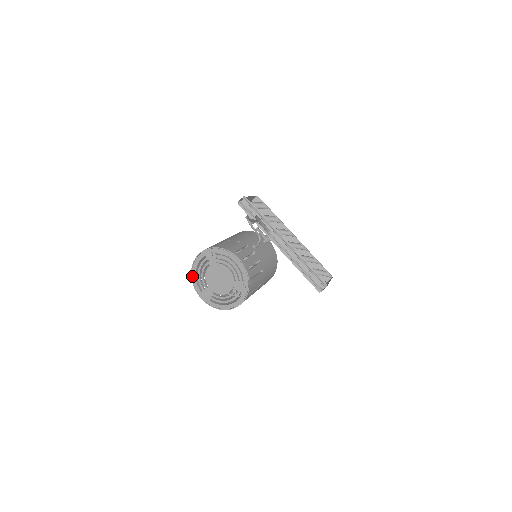
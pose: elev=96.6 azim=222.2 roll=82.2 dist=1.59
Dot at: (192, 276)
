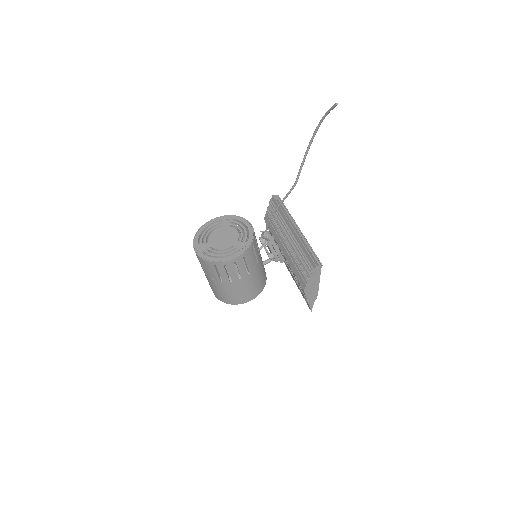
Dot at: (198, 232)
